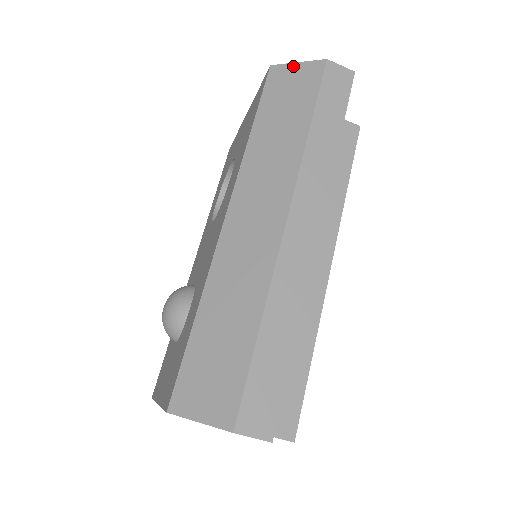
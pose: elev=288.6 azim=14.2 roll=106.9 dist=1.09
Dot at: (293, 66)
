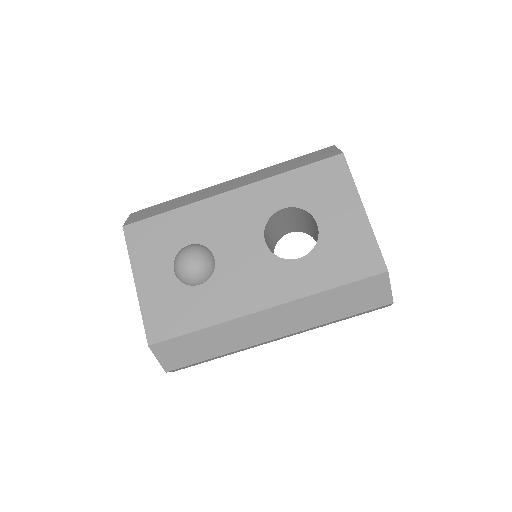
Dot at: (388, 287)
